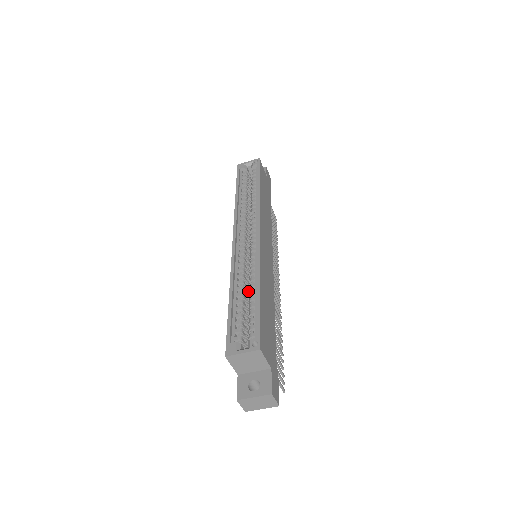
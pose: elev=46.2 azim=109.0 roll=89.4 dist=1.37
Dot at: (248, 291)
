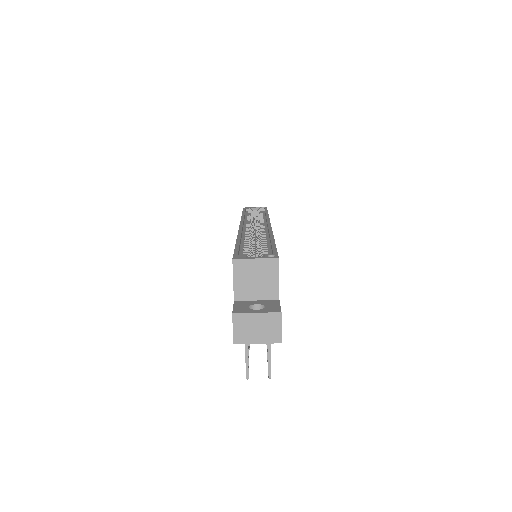
Dot at: occluded
